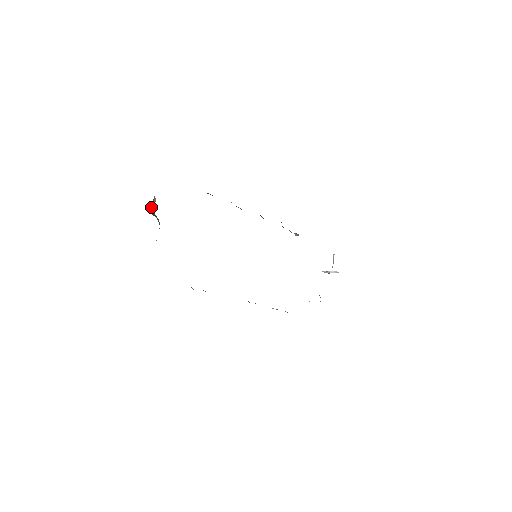
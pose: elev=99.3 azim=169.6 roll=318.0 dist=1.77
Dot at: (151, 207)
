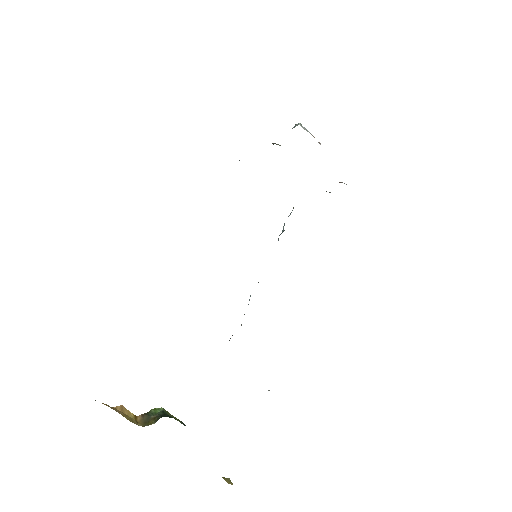
Dot at: occluded
